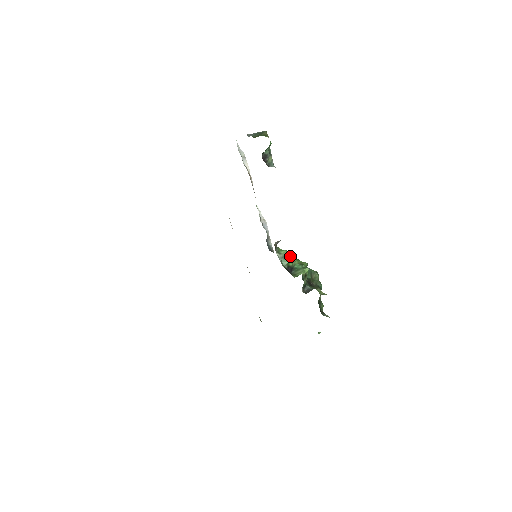
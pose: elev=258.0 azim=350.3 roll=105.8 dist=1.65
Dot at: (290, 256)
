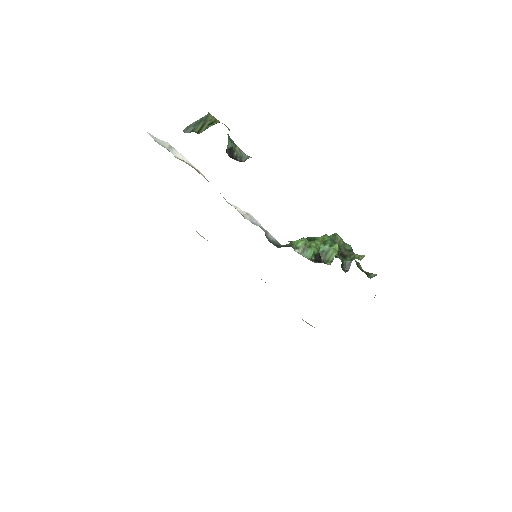
Dot at: (308, 242)
